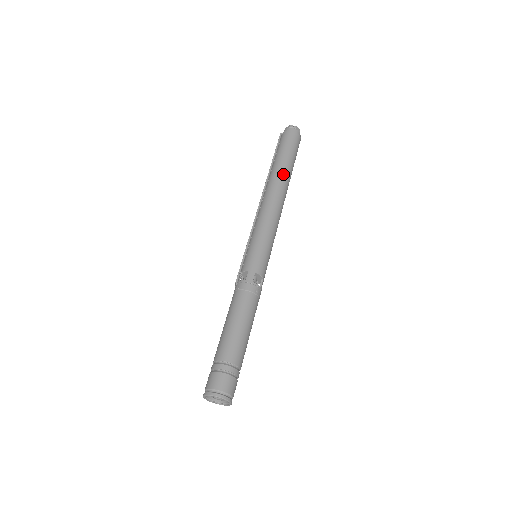
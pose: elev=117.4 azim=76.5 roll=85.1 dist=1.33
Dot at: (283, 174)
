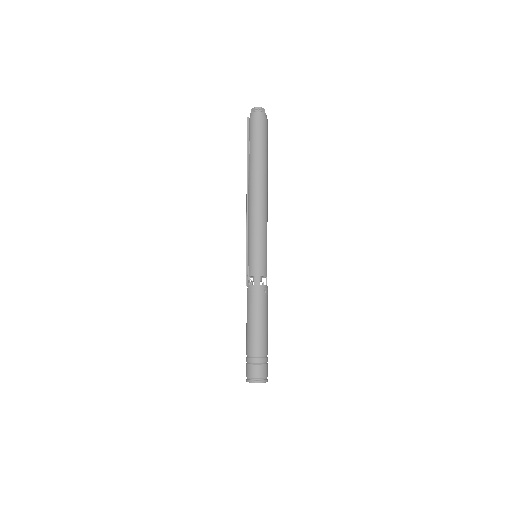
Dot at: (261, 170)
